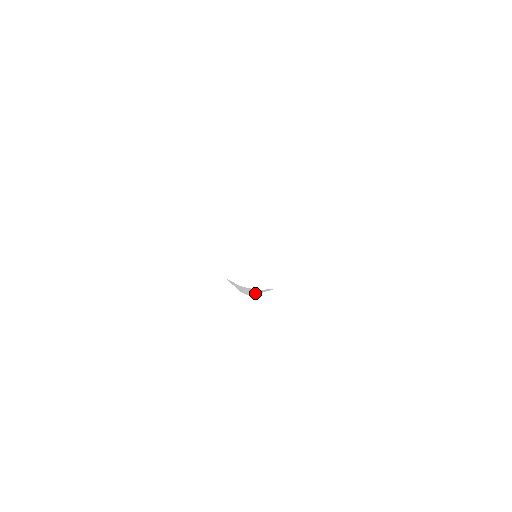
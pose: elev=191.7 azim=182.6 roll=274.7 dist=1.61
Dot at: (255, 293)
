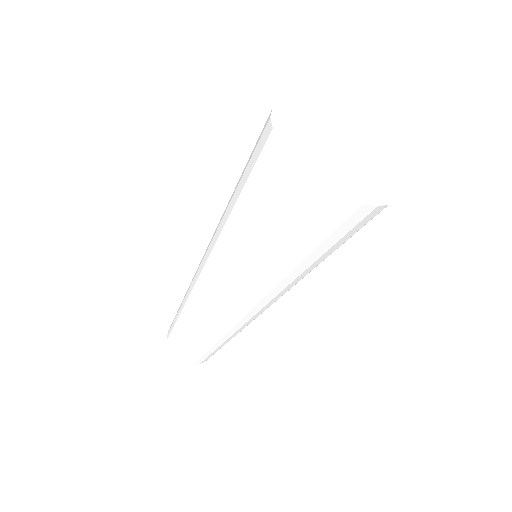
Dot at: occluded
